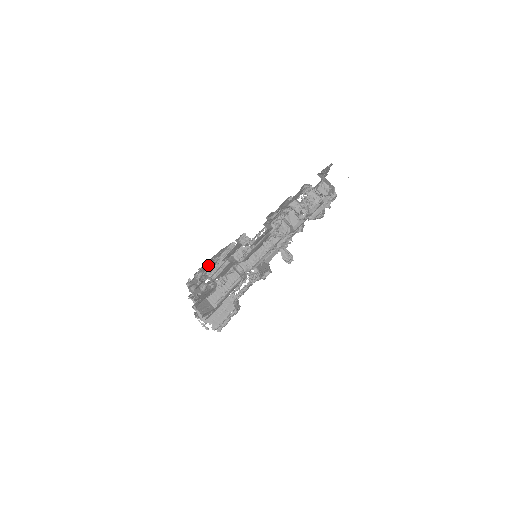
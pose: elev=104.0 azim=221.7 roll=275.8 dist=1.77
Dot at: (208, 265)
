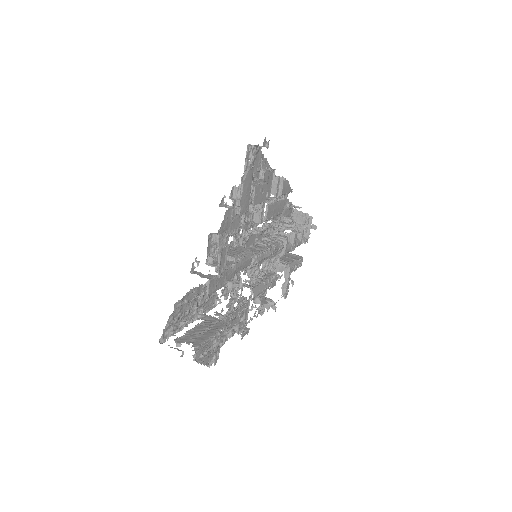
Dot at: (255, 164)
